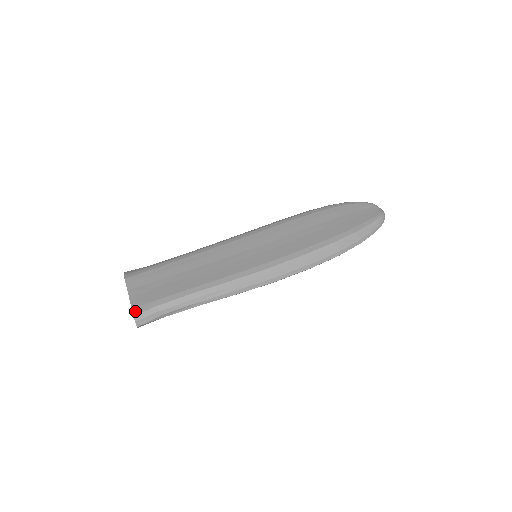
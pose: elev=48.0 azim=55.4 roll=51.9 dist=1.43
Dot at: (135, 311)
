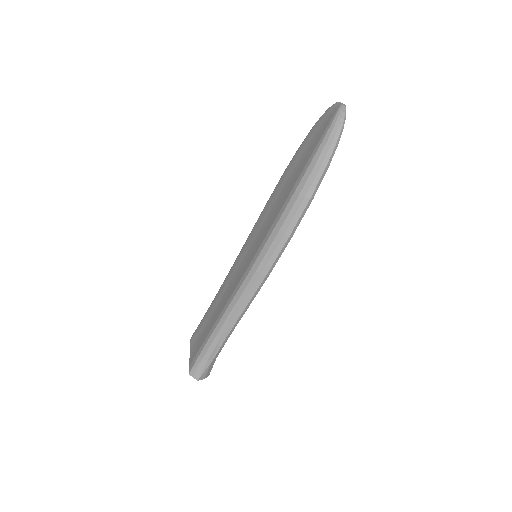
Dot at: (190, 368)
